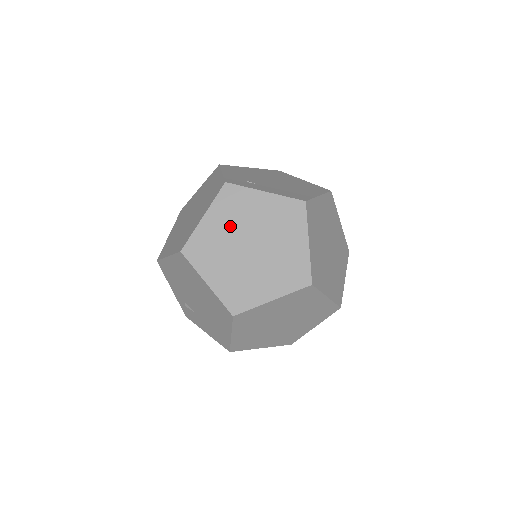
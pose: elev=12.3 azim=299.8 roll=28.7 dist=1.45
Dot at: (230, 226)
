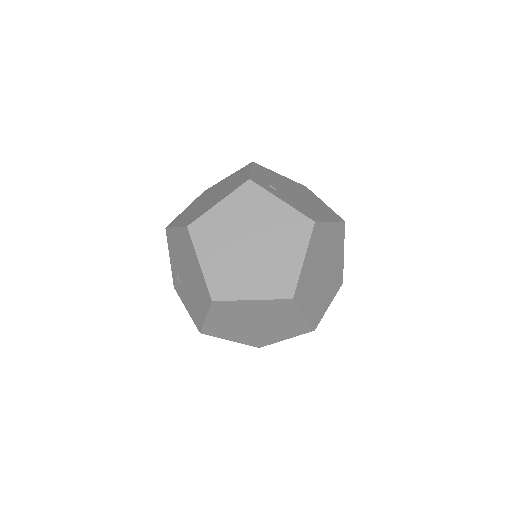
Dot at: (239, 220)
